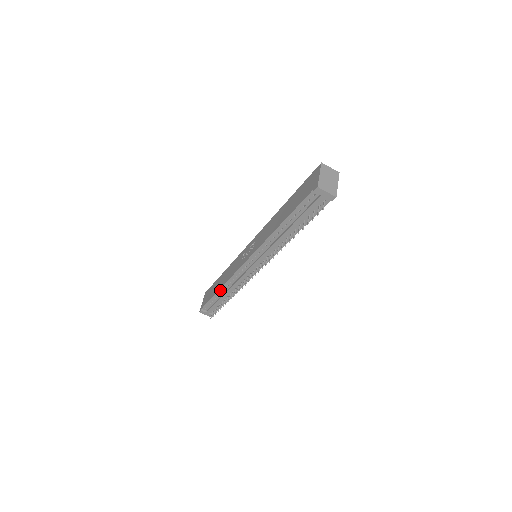
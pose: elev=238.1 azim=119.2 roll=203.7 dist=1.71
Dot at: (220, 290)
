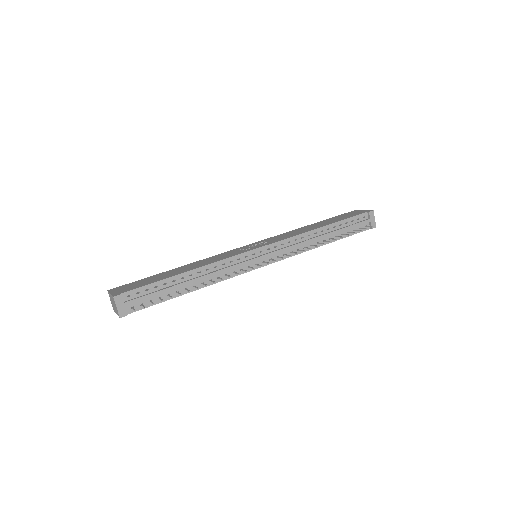
Dot at: (188, 272)
